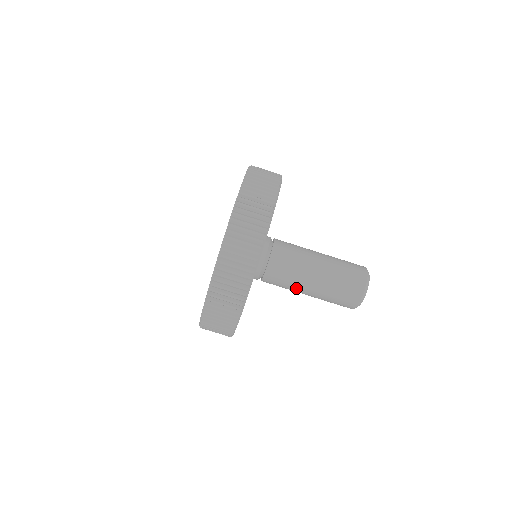
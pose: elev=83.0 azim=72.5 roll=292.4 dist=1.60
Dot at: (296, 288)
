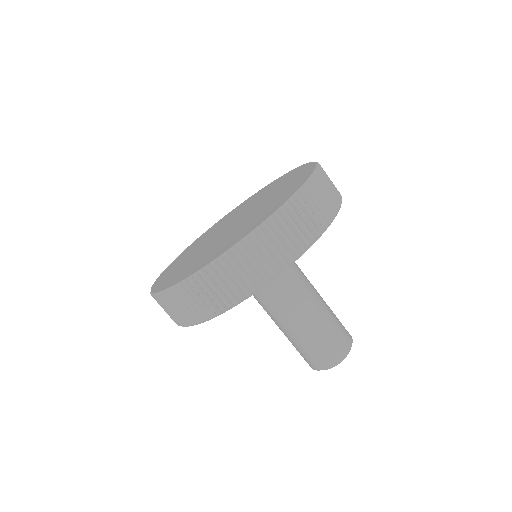
Dot at: (279, 315)
